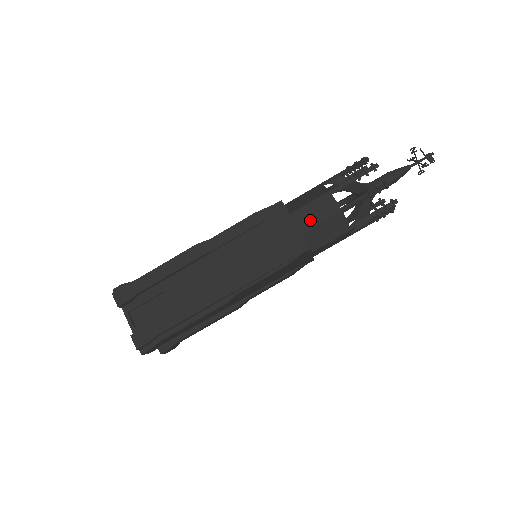
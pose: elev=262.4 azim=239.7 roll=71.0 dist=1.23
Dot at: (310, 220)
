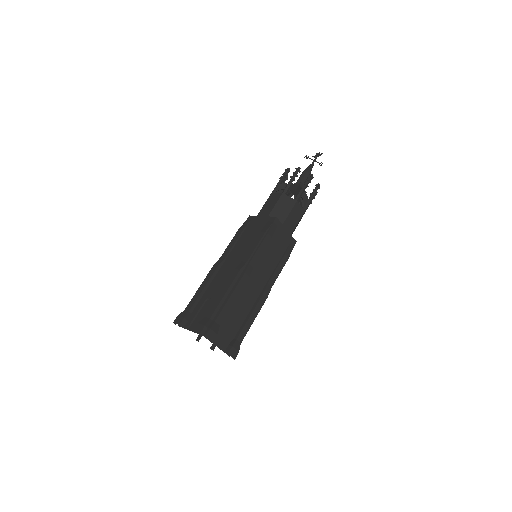
Dot at: (269, 209)
